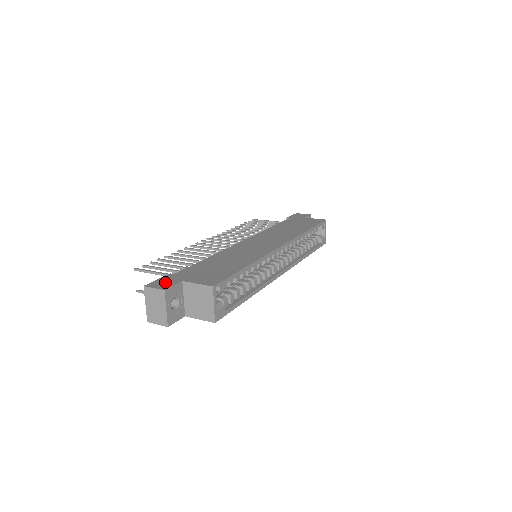
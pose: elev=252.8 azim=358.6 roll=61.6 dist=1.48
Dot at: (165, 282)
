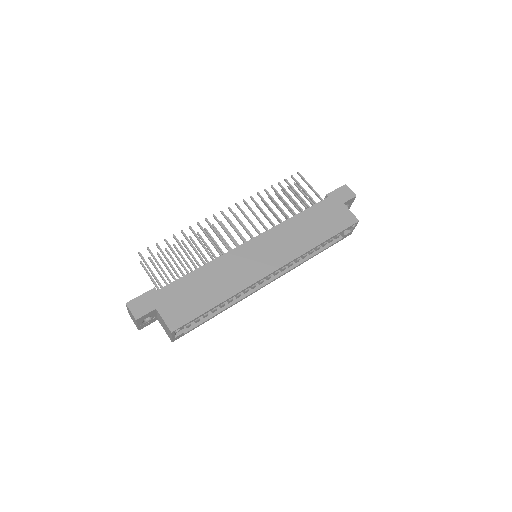
Dot at: (143, 305)
